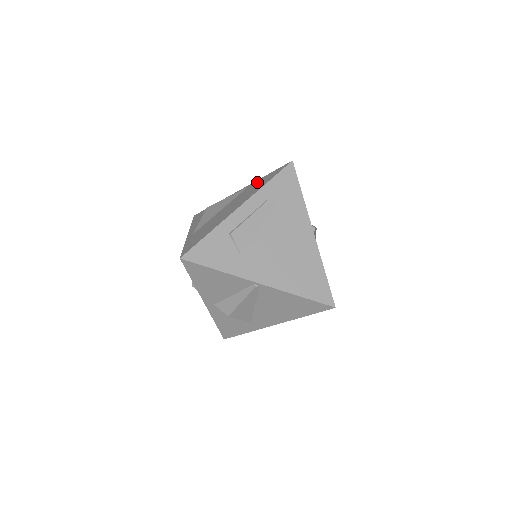
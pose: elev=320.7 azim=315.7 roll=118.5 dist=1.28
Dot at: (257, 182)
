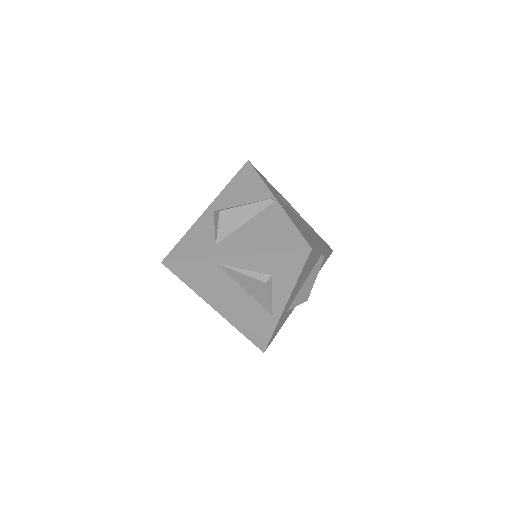
Dot at: occluded
